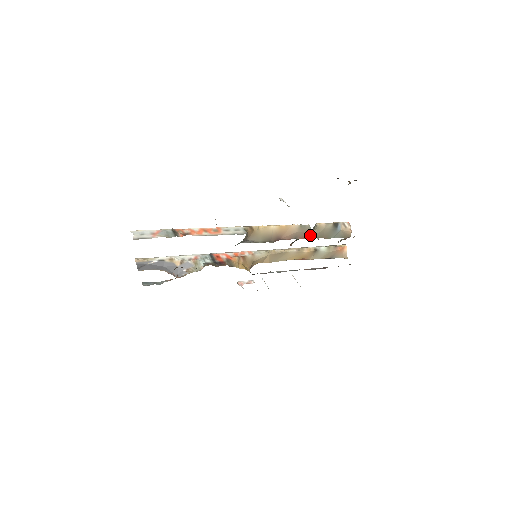
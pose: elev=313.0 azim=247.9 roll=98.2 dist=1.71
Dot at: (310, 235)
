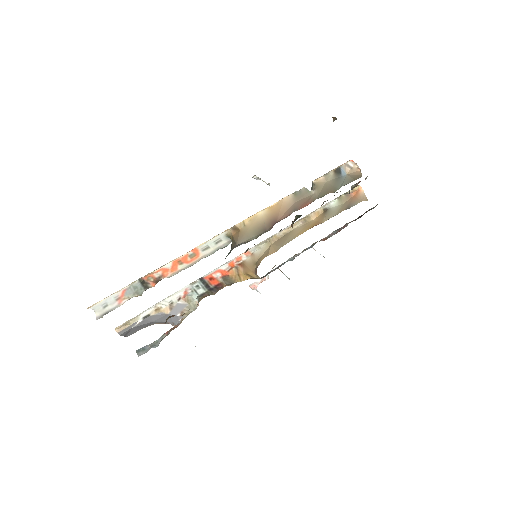
Dot at: (311, 198)
